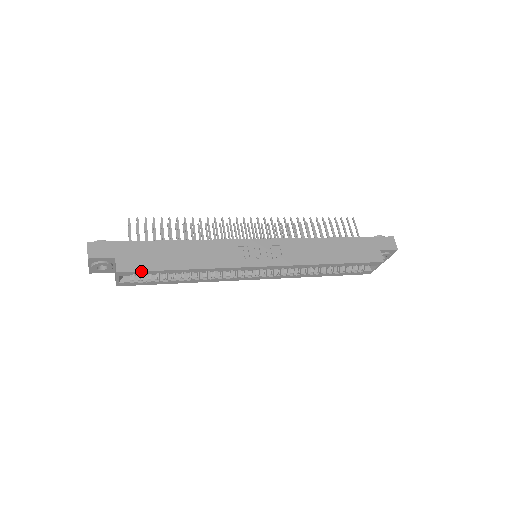
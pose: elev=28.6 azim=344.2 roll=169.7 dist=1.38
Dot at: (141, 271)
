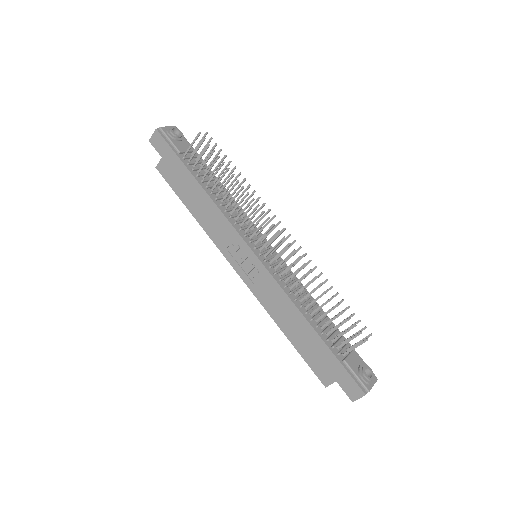
Dot at: (168, 183)
